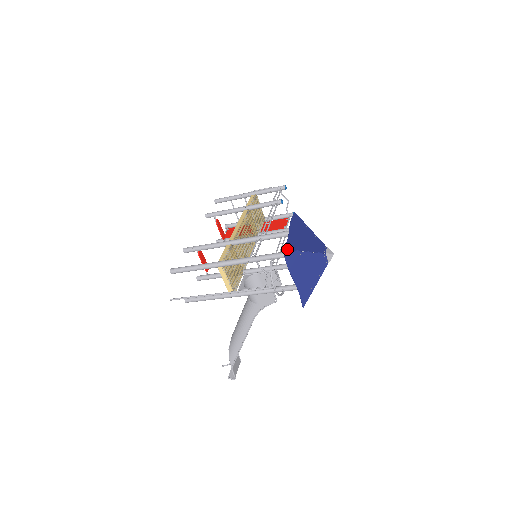
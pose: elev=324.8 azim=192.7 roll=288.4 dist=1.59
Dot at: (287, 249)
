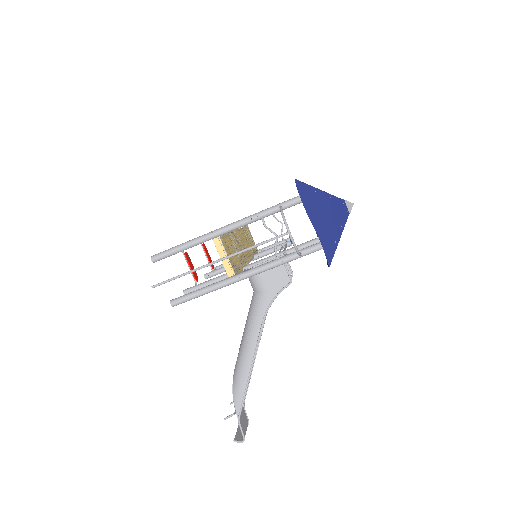
Dot at: occluded
